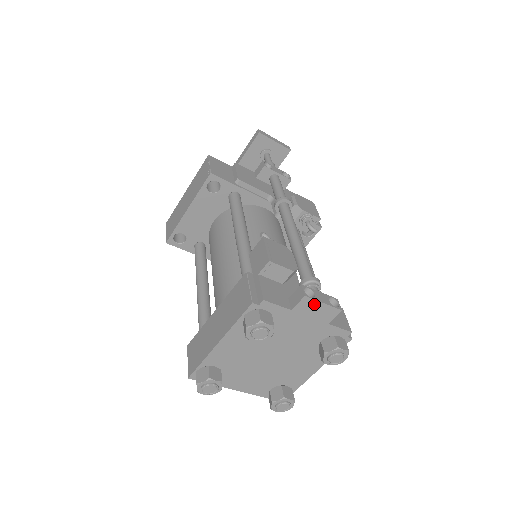
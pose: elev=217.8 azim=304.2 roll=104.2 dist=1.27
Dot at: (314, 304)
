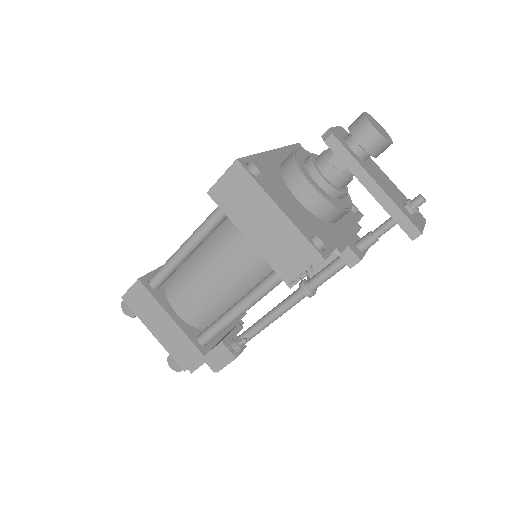
Dot at: occluded
